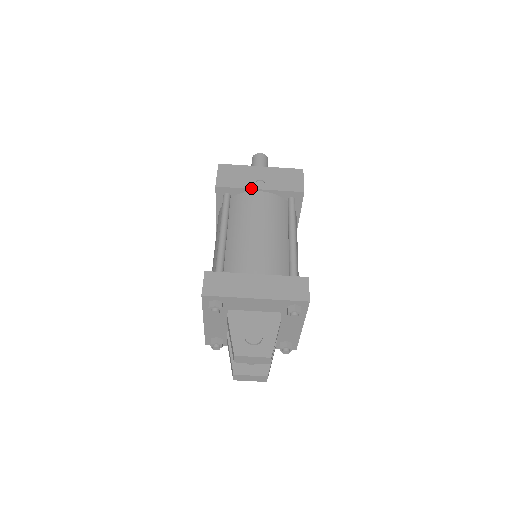
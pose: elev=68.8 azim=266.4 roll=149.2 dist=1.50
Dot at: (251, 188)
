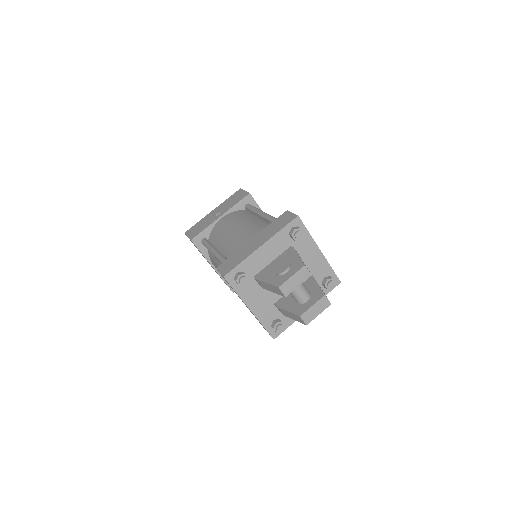
Dot at: (214, 221)
